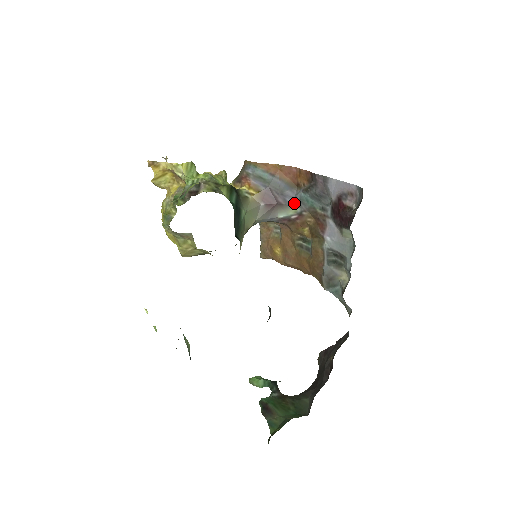
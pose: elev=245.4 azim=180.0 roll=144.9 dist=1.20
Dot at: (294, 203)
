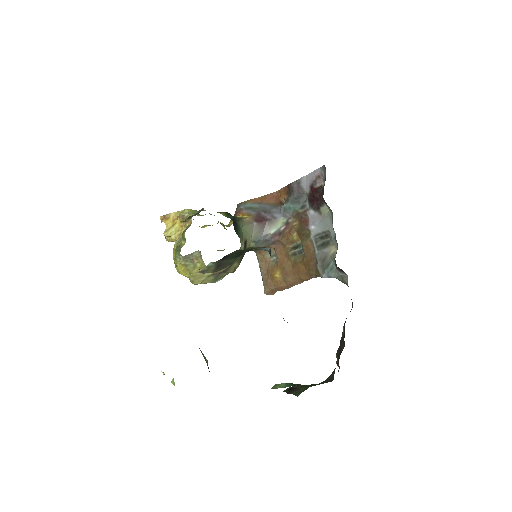
Dot at: (280, 216)
